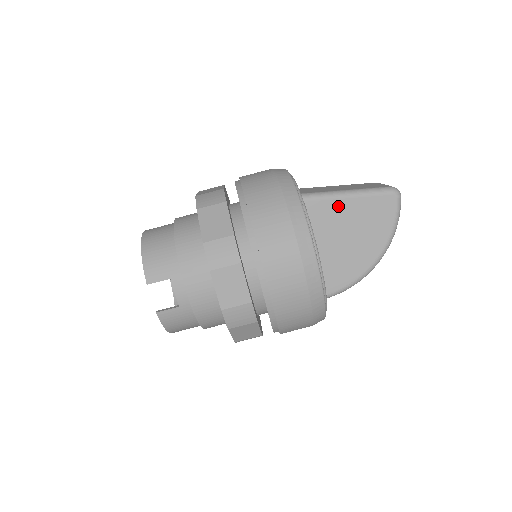
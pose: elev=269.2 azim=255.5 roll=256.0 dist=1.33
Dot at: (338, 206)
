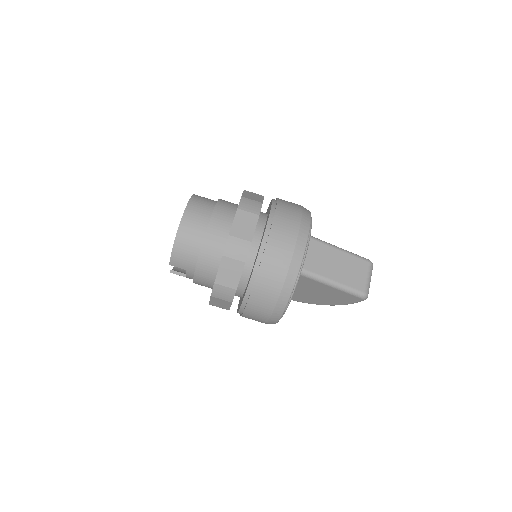
Dot at: (321, 286)
